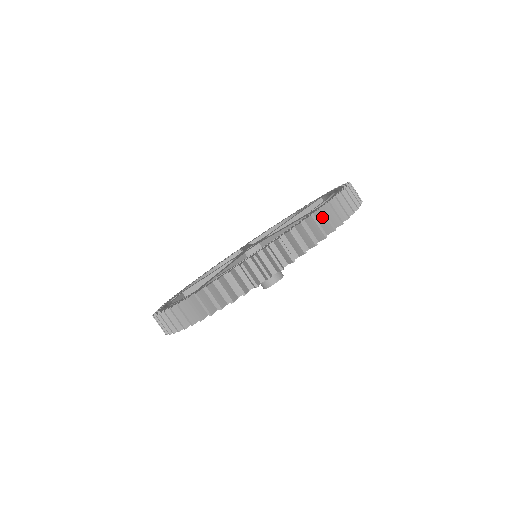
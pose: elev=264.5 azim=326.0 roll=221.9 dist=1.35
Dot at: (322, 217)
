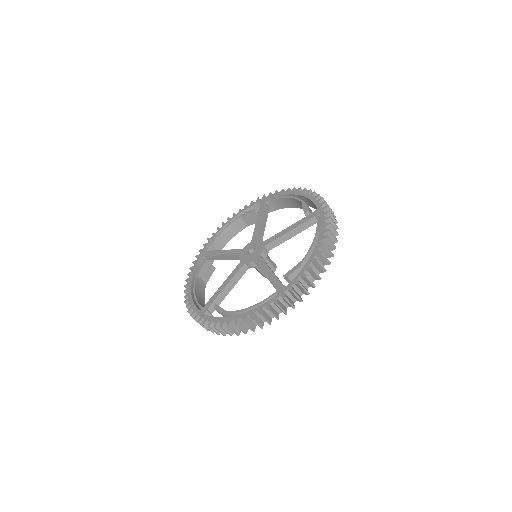
Dot at: occluded
